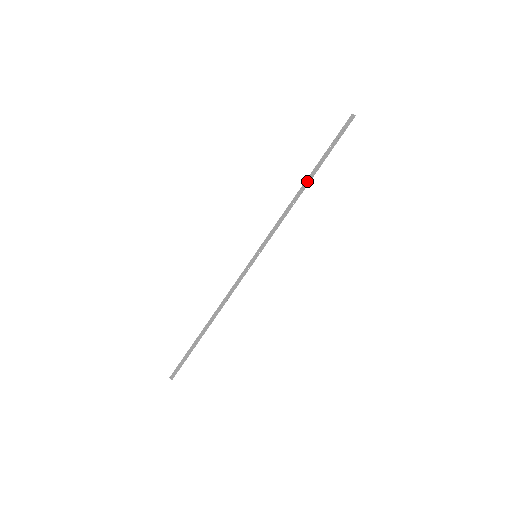
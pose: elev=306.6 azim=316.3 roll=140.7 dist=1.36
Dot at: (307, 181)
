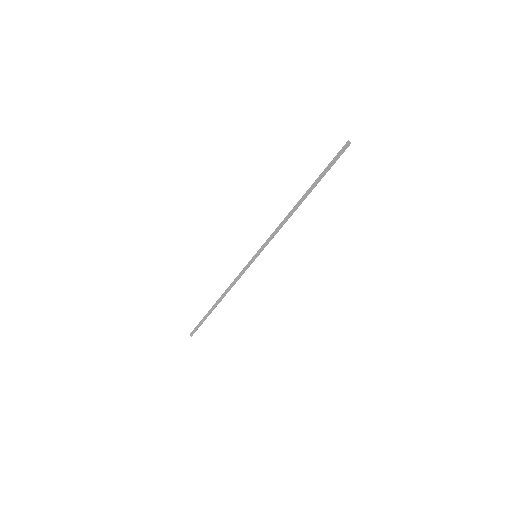
Dot at: (302, 199)
